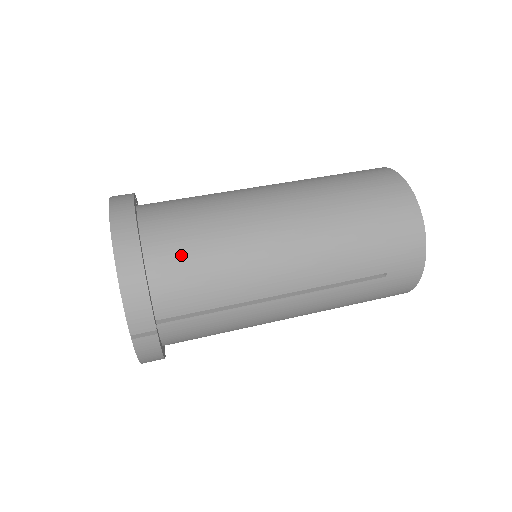
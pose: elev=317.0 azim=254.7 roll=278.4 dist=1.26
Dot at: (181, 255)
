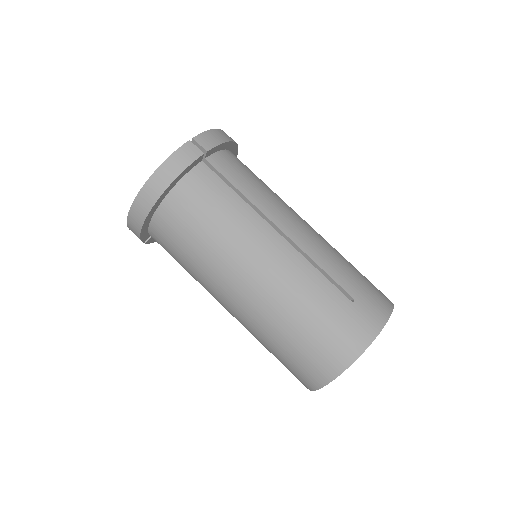
Dot at: (172, 236)
